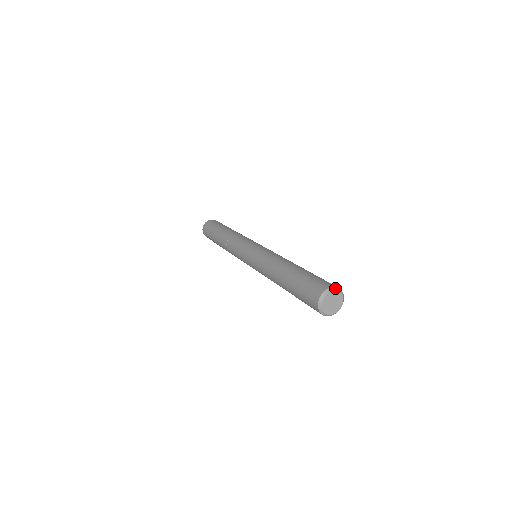
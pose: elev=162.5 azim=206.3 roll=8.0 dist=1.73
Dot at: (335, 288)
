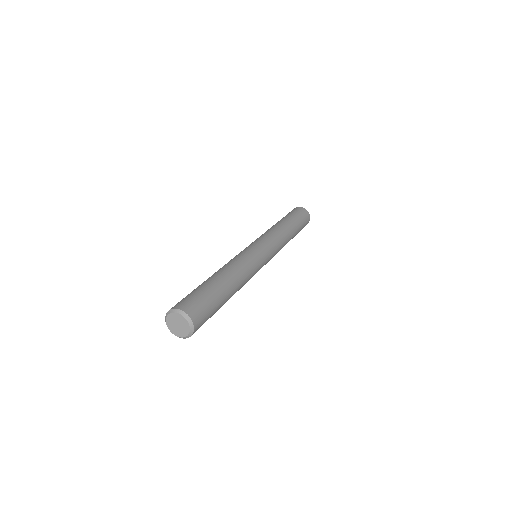
Dot at: (174, 310)
